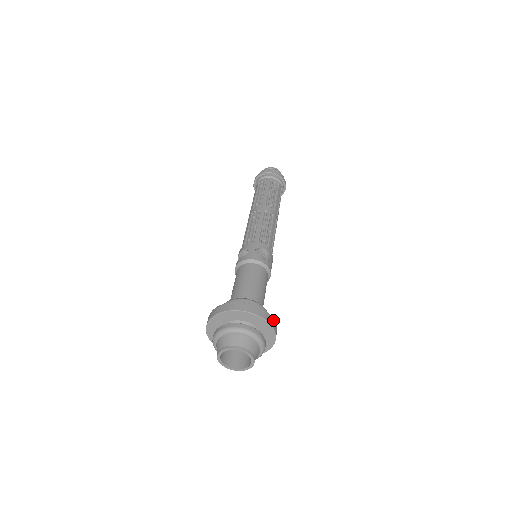
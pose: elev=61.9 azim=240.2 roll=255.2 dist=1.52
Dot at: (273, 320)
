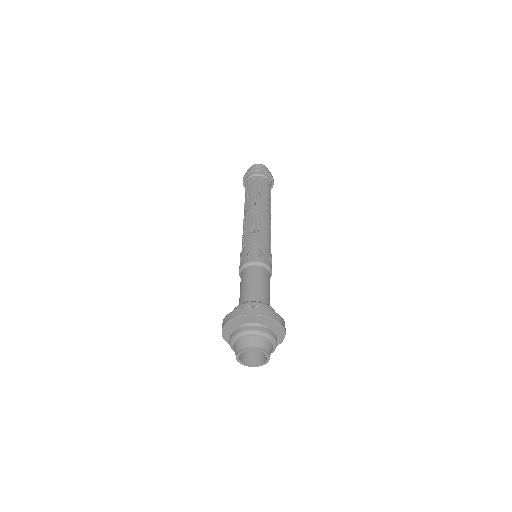
Dot at: (270, 311)
